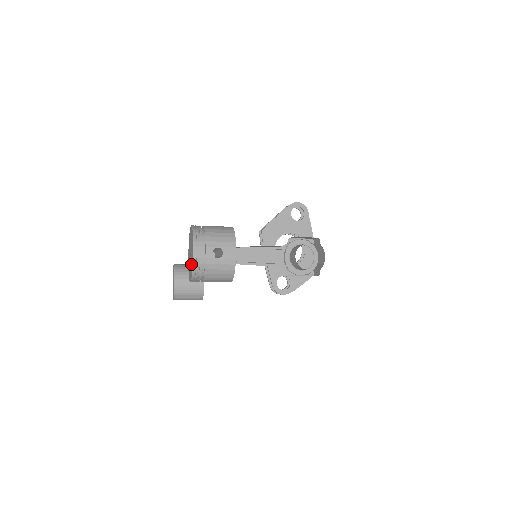
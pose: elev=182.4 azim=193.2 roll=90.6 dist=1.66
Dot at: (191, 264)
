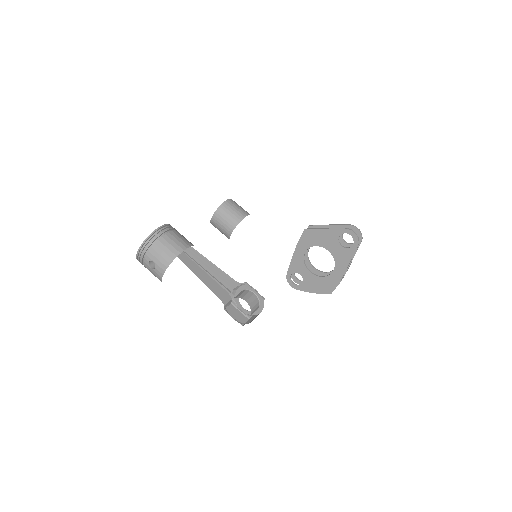
Dot at: occluded
